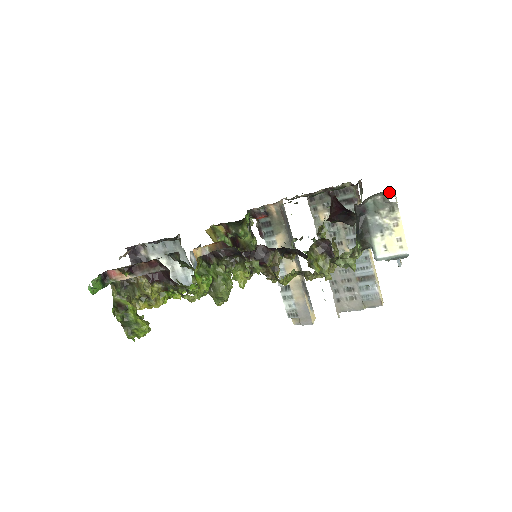
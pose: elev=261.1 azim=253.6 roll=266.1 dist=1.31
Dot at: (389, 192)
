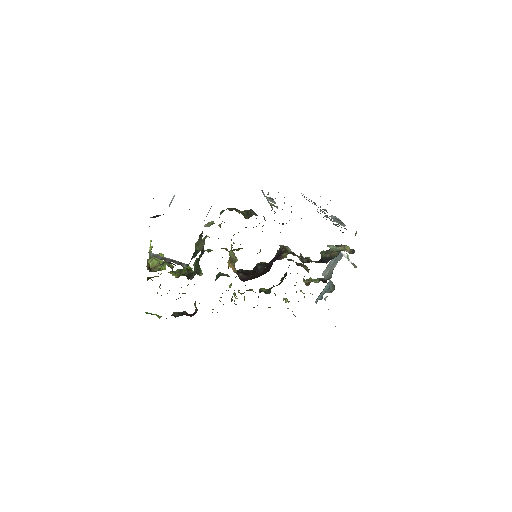
Dot at: occluded
